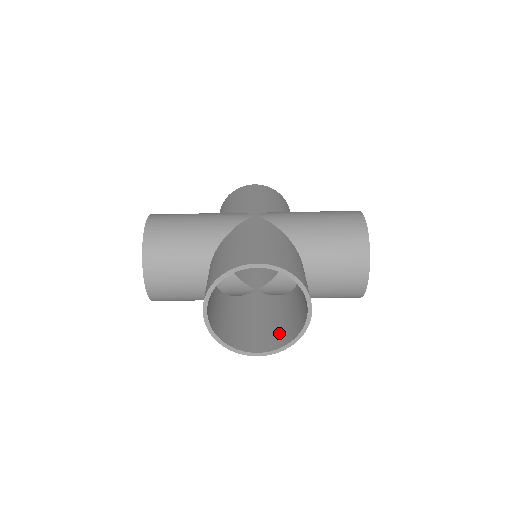
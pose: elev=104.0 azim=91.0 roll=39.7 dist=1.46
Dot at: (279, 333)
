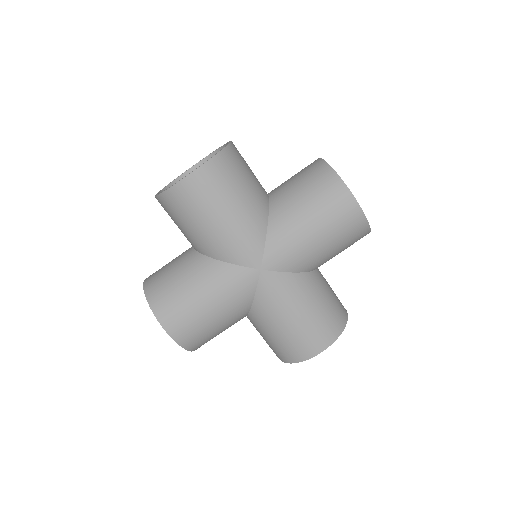
Dot at: occluded
